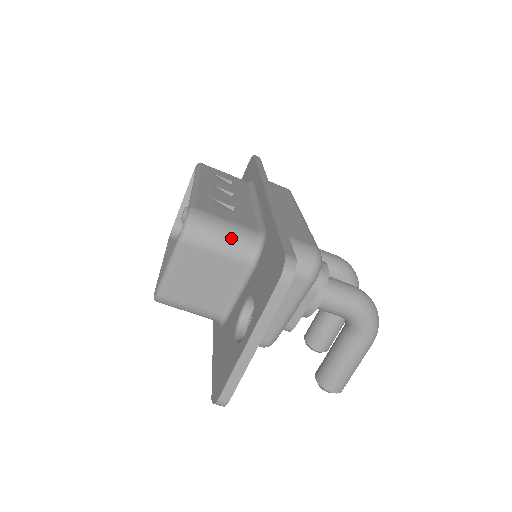
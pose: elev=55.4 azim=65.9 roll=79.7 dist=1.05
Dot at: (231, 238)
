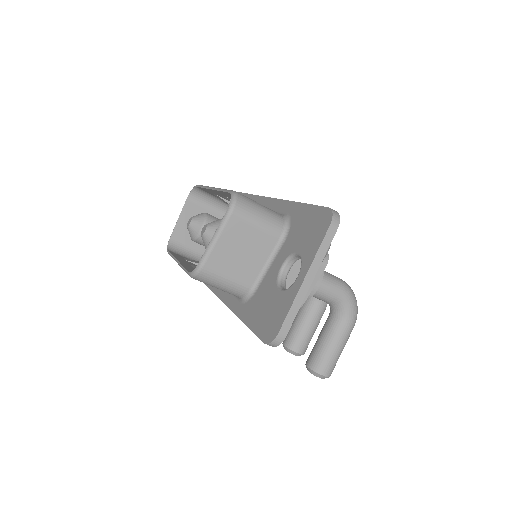
Dot at: (266, 215)
